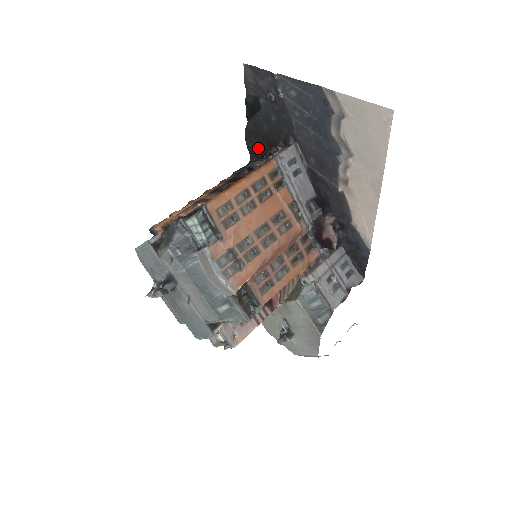
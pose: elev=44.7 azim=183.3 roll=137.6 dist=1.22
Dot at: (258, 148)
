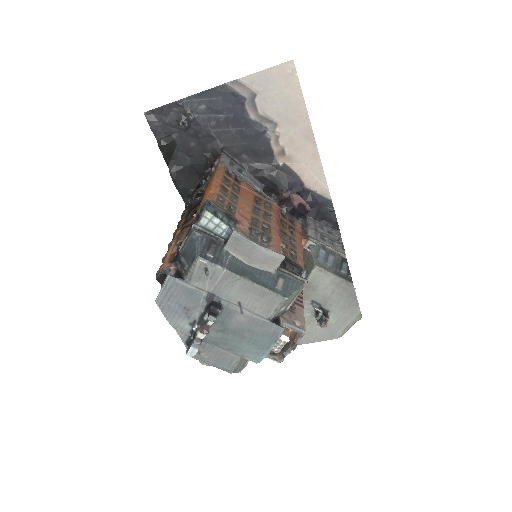
Dot at: (188, 185)
